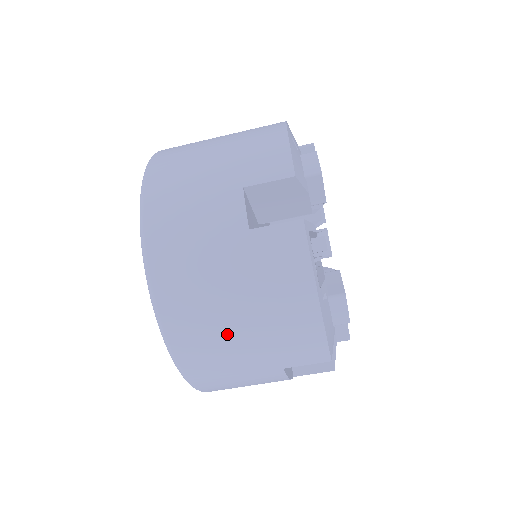
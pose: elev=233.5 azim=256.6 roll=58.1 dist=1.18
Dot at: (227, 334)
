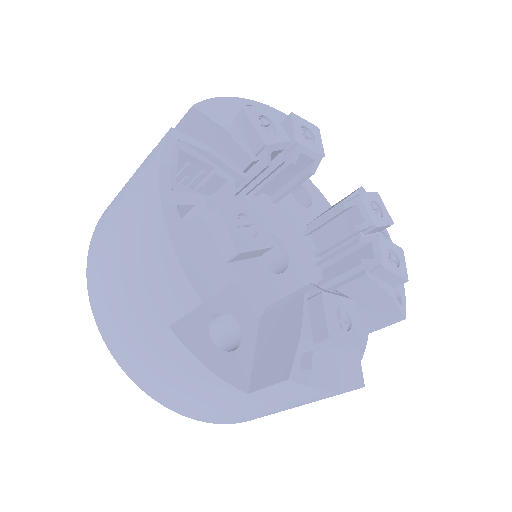
Dot at: (114, 272)
